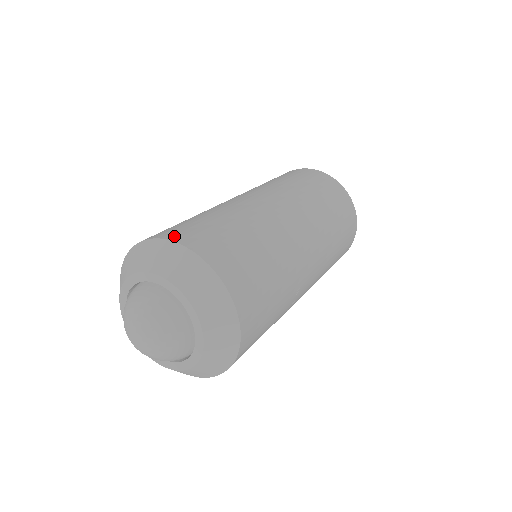
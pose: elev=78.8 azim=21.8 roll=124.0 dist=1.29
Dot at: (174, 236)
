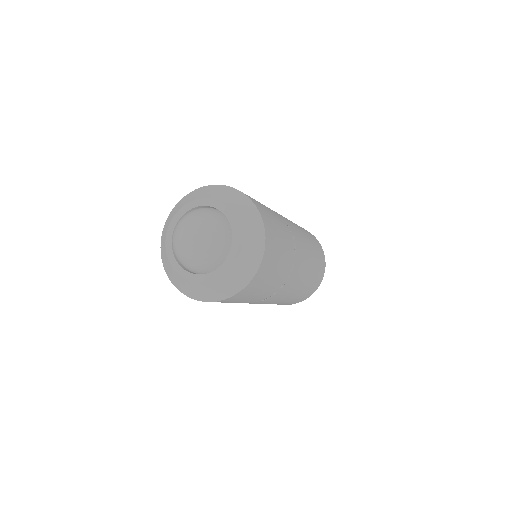
Dot at: occluded
